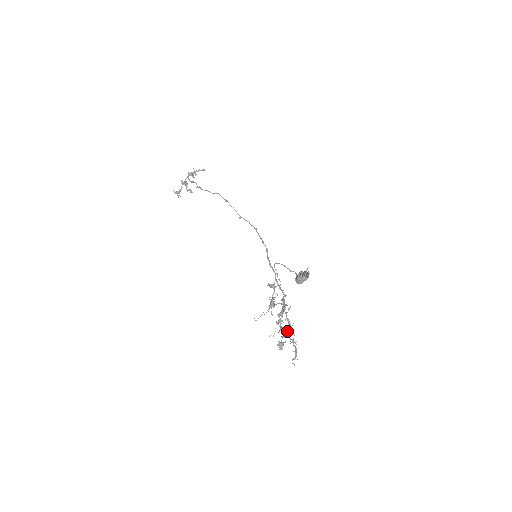
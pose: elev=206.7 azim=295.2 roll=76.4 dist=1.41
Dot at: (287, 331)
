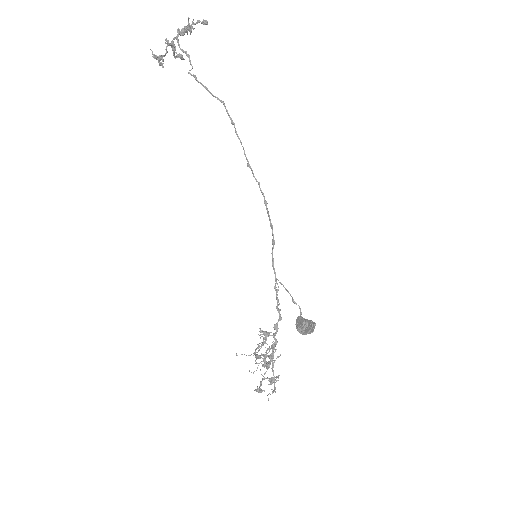
Dot at: occluded
